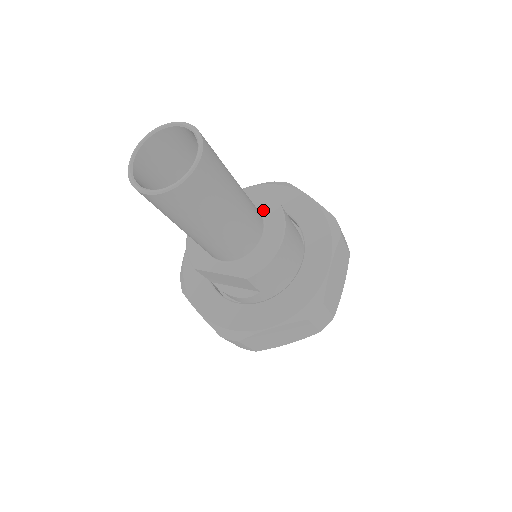
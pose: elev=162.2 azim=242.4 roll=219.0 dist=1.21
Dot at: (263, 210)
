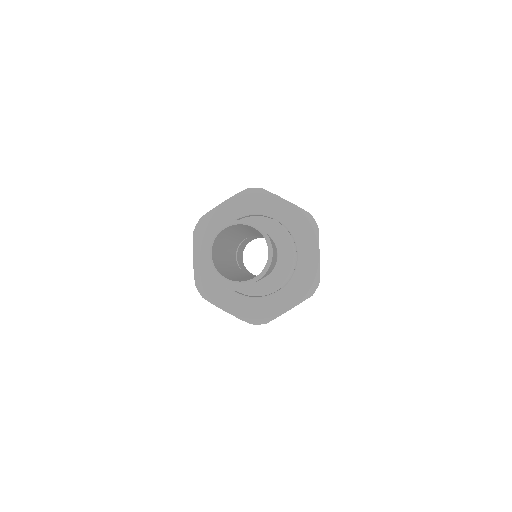
Dot at: (270, 233)
